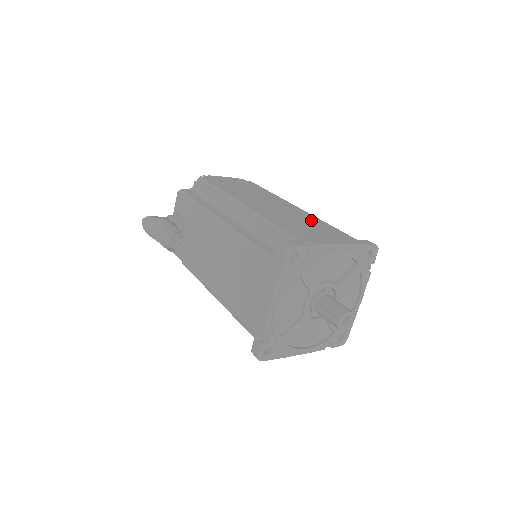
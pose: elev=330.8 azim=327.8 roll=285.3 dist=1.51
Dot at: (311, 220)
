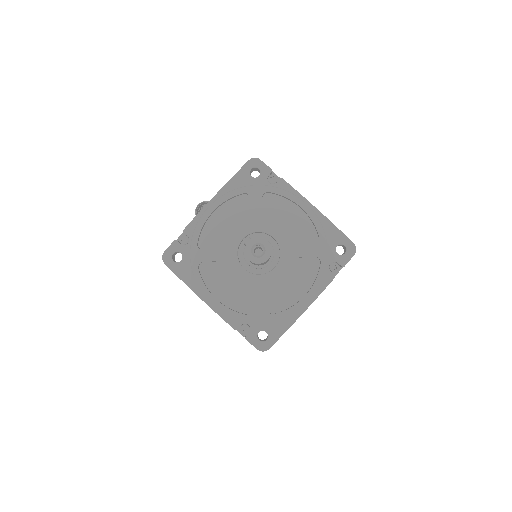
Dot at: occluded
